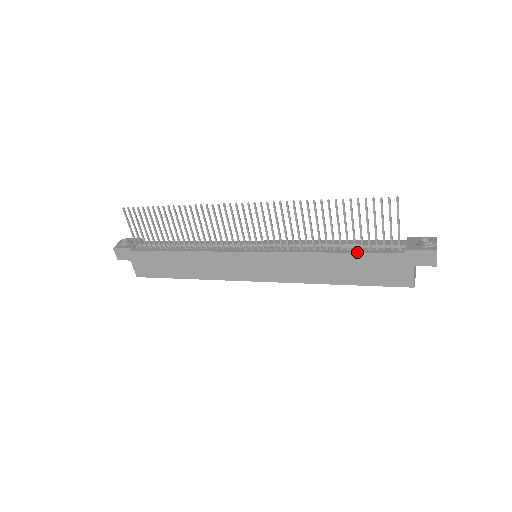
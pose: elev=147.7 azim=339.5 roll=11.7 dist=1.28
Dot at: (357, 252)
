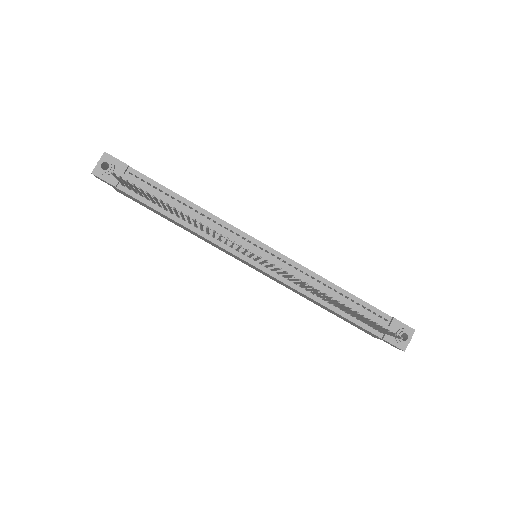
Dot at: (346, 318)
